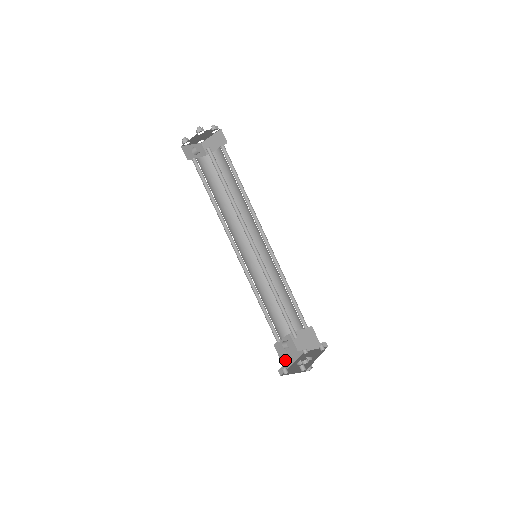
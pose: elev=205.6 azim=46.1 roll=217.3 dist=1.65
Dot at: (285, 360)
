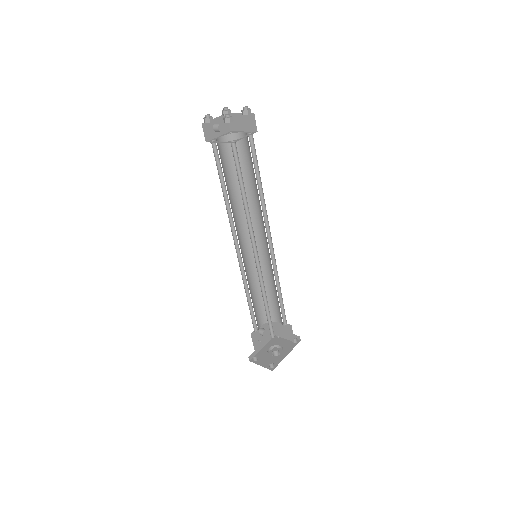
Dot at: (258, 345)
